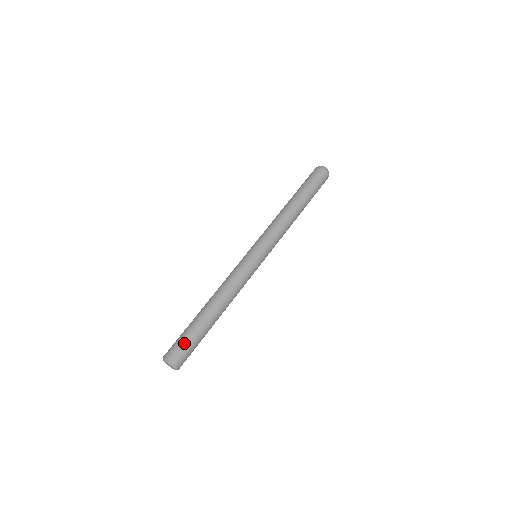
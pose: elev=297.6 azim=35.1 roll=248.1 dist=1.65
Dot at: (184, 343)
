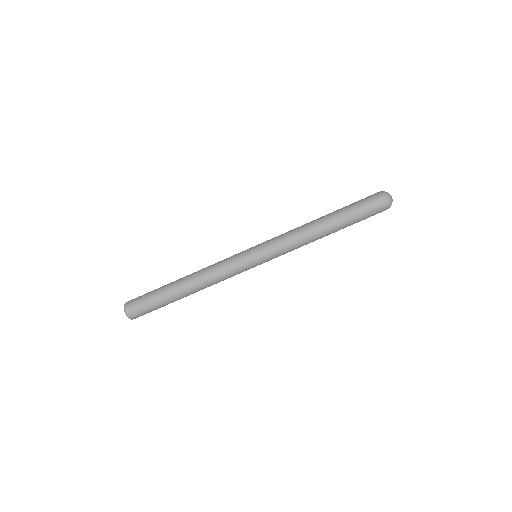
Dot at: (143, 299)
